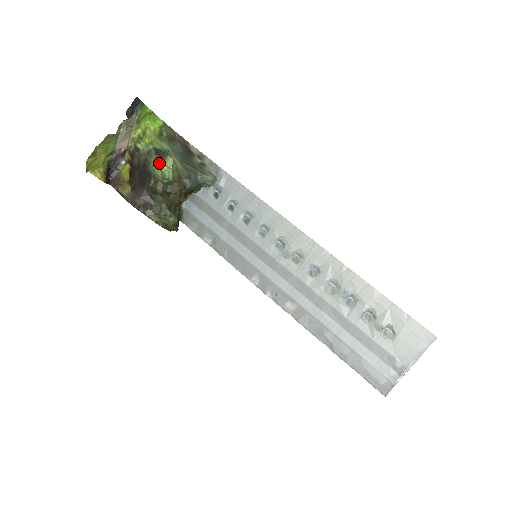
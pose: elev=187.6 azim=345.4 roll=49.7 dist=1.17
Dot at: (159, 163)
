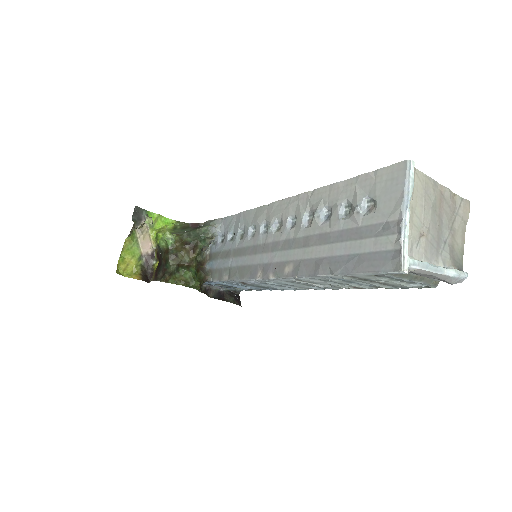
Dot at: (162, 238)
